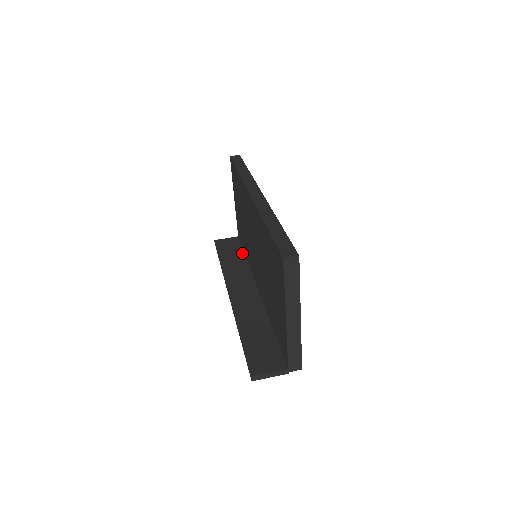
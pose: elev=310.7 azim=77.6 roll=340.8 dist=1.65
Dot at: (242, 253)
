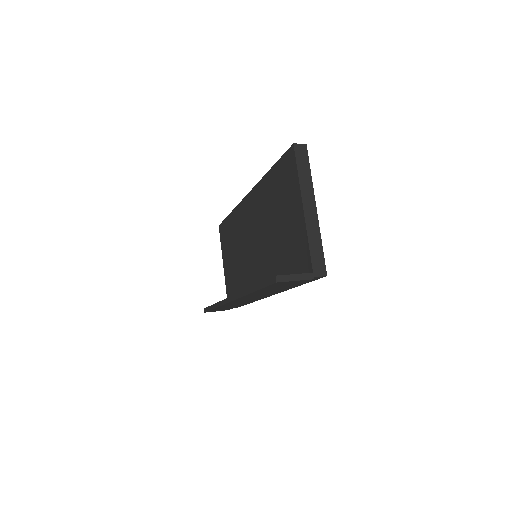
Dot at: occluded
